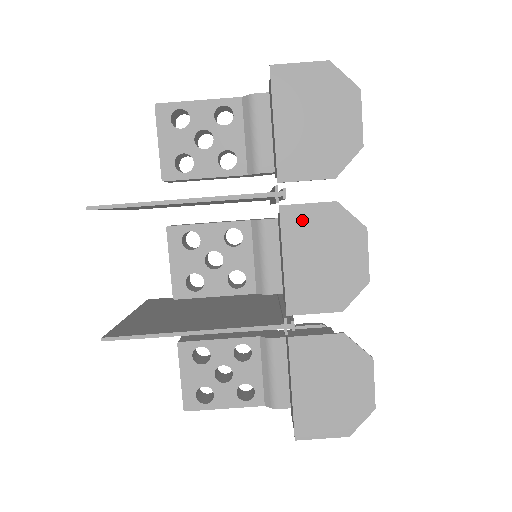
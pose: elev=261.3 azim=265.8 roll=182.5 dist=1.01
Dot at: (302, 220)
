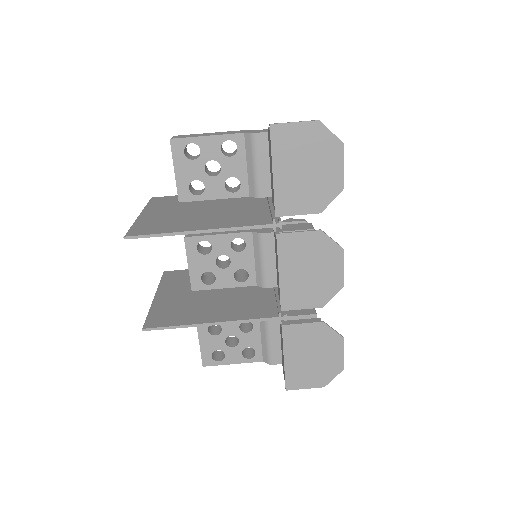
Dot at: (294, 244)
